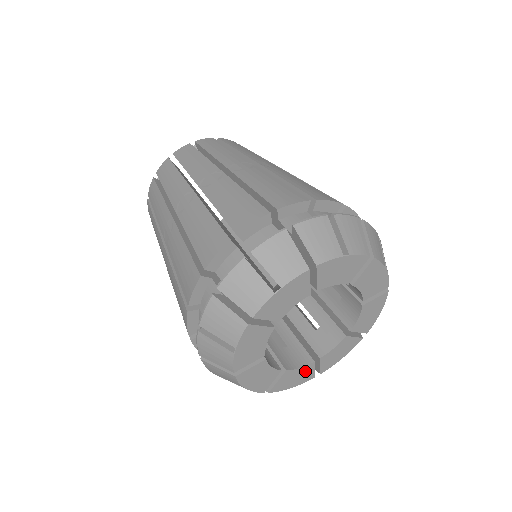
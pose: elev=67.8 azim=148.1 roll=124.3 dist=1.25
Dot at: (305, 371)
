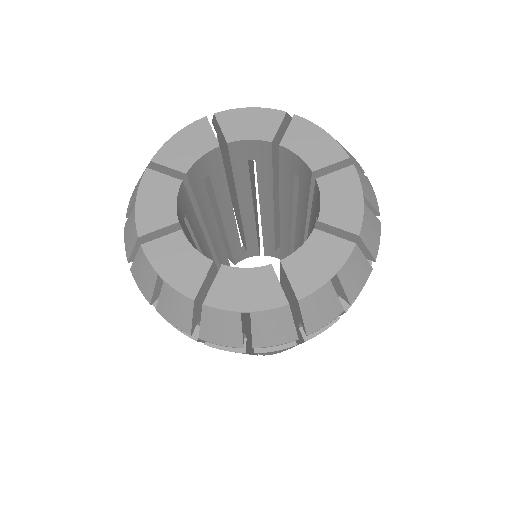
Dot at: (261, 281)
